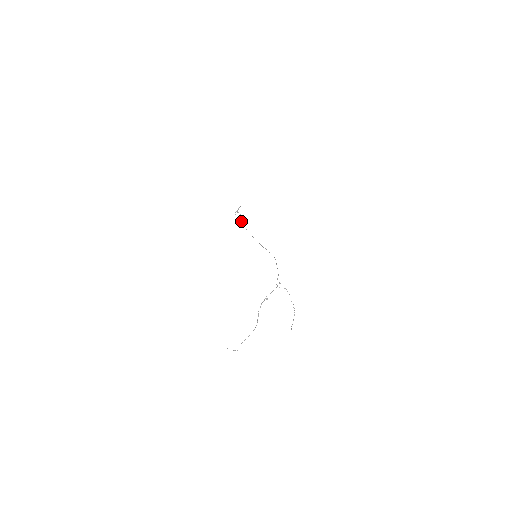
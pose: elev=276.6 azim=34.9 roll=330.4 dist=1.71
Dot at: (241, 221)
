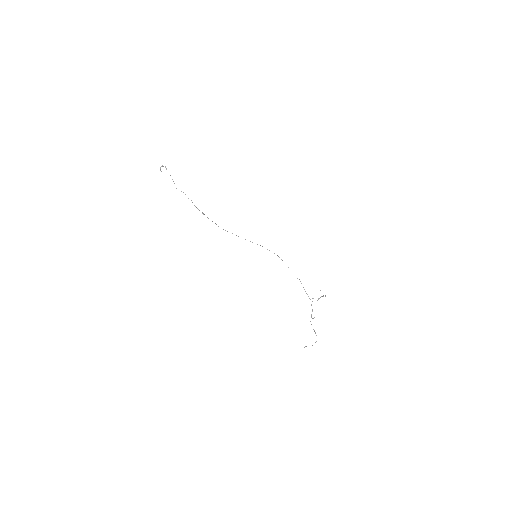
Dot at: (203, 214)
